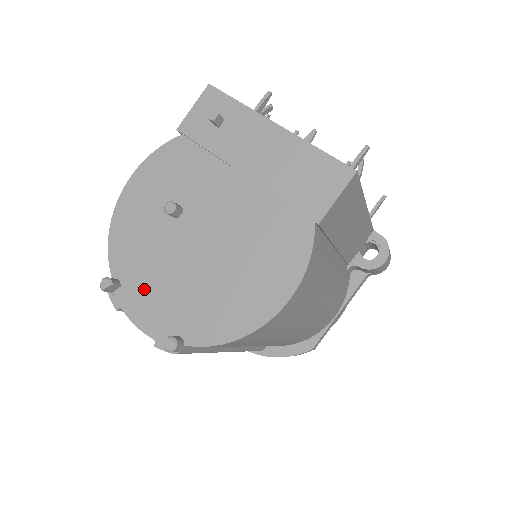
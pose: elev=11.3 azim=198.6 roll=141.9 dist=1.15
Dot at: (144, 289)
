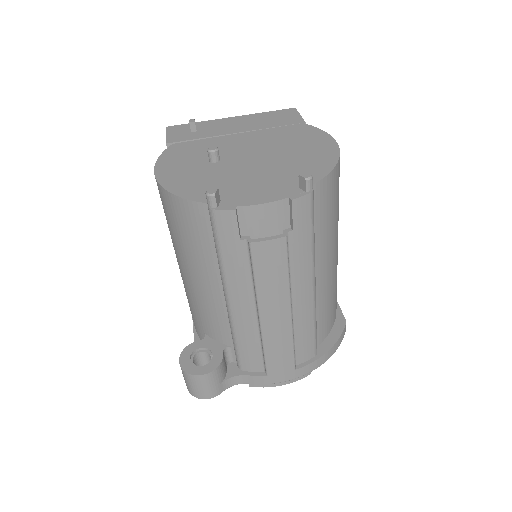
Dot at: (242, 190)
